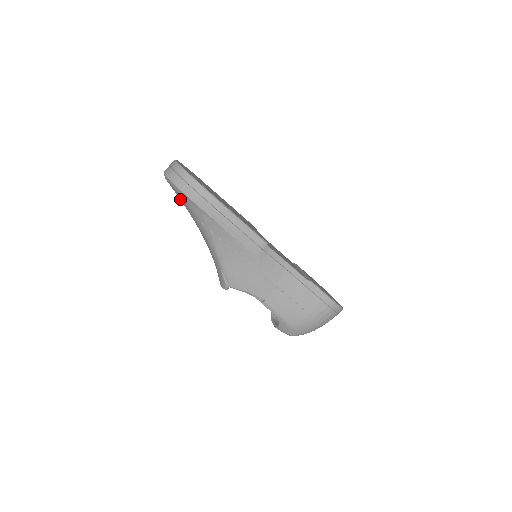
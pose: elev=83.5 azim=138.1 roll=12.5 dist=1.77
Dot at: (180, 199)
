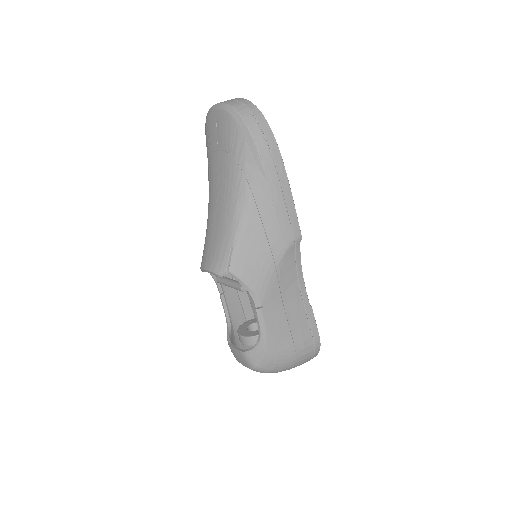
Dot at: (228, 140)
